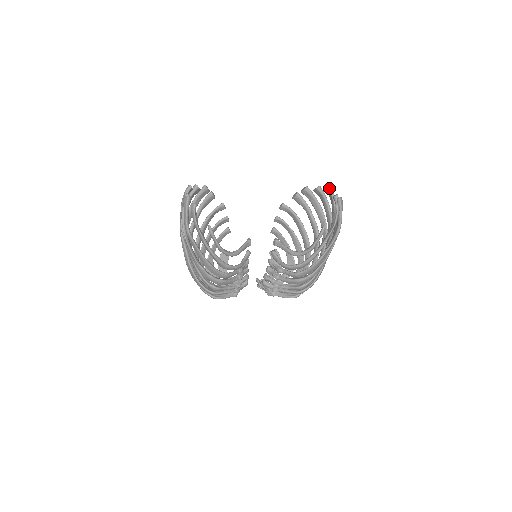
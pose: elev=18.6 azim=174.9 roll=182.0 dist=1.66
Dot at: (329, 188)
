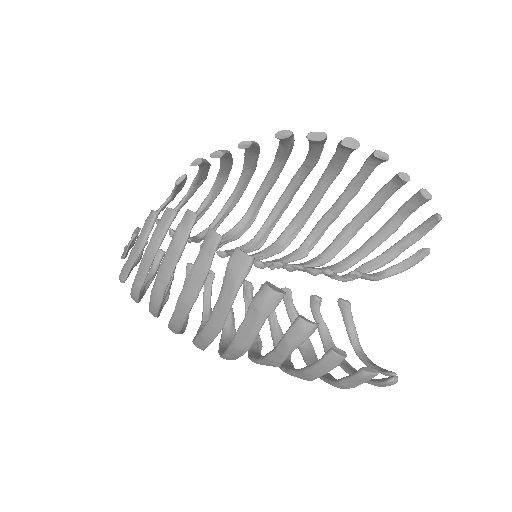
Dot at: occluded
